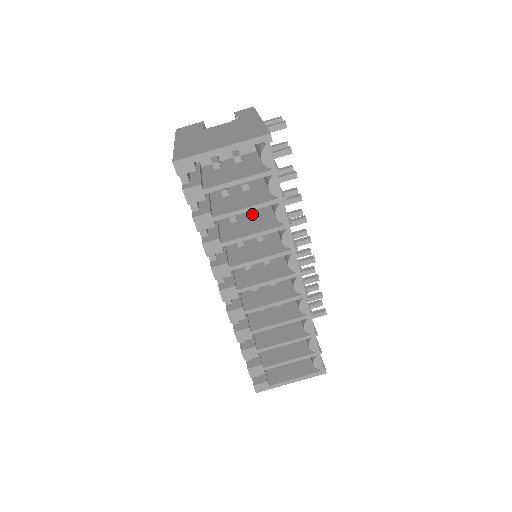
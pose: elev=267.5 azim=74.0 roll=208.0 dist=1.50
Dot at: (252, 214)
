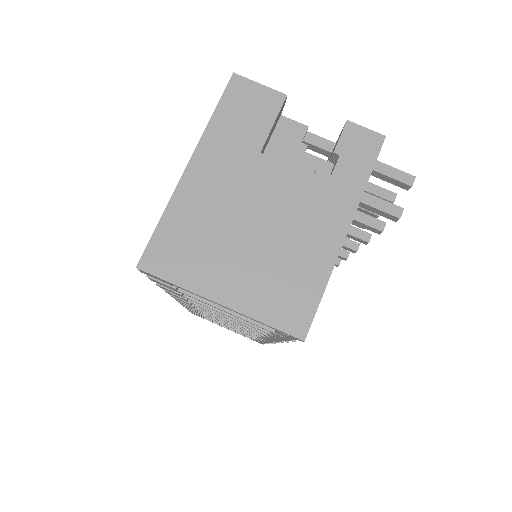
Dot at: occluded
